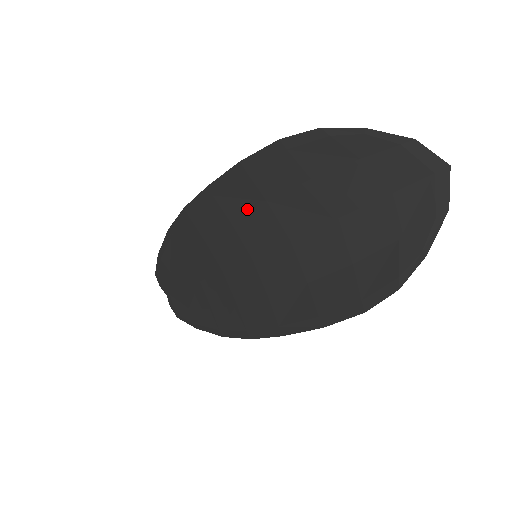
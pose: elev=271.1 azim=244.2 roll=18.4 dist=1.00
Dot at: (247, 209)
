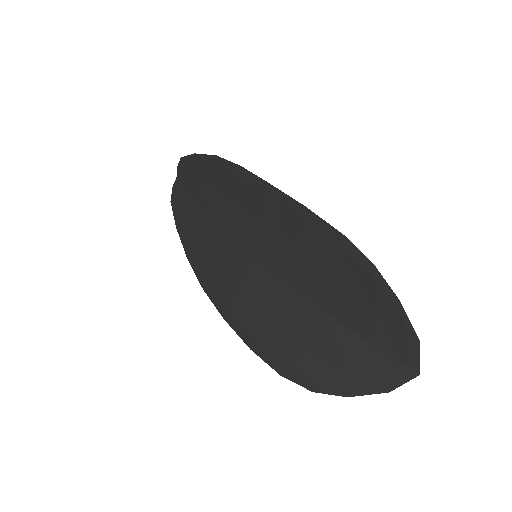
Dot at: (279, 232)
